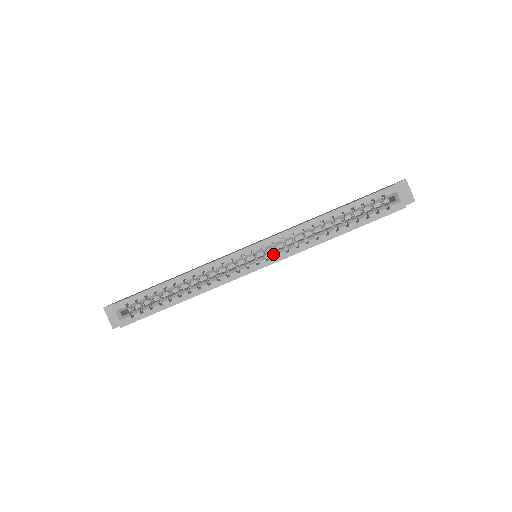
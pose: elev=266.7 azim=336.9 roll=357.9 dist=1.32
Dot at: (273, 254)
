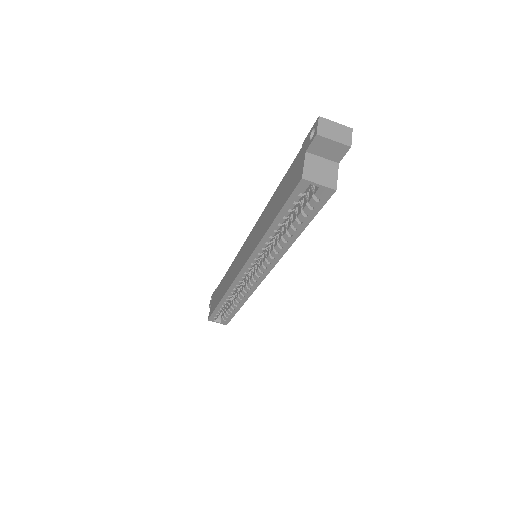
Dot at: (262, 268)
